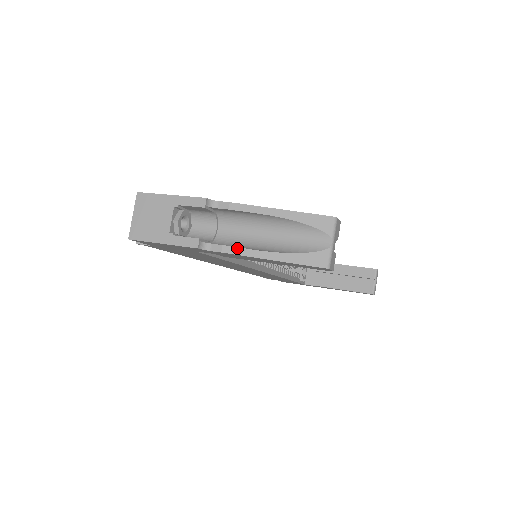
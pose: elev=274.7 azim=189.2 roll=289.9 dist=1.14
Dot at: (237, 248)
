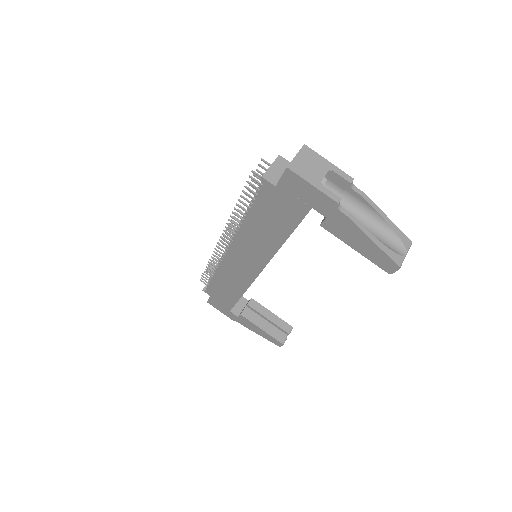
Dot at: (358, 221)
